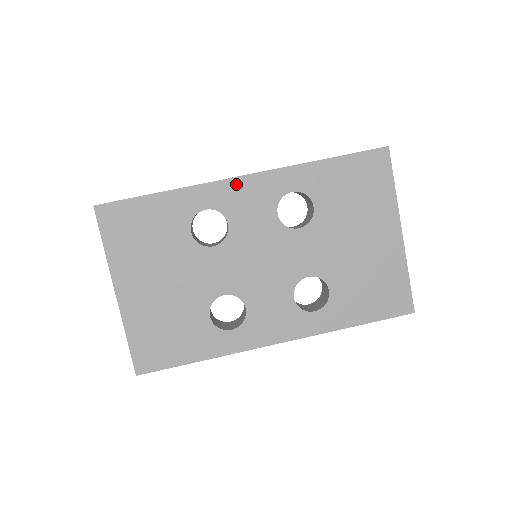
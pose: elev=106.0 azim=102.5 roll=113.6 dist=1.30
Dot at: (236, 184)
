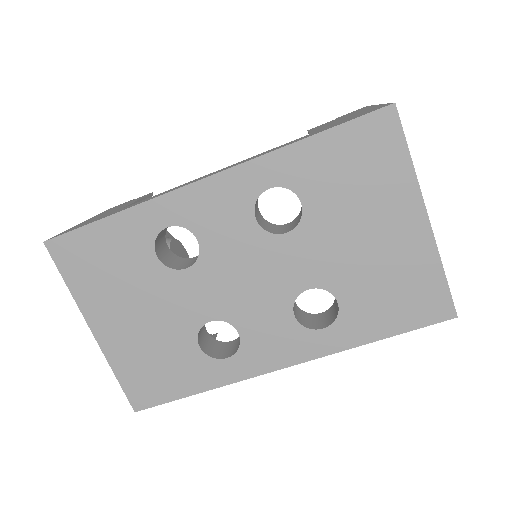
Dot at: (197, 191)
